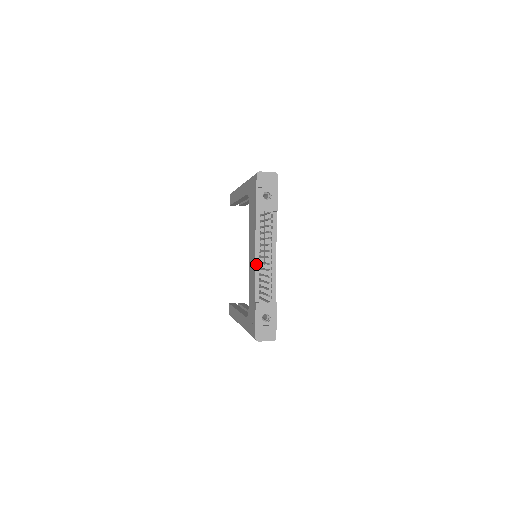
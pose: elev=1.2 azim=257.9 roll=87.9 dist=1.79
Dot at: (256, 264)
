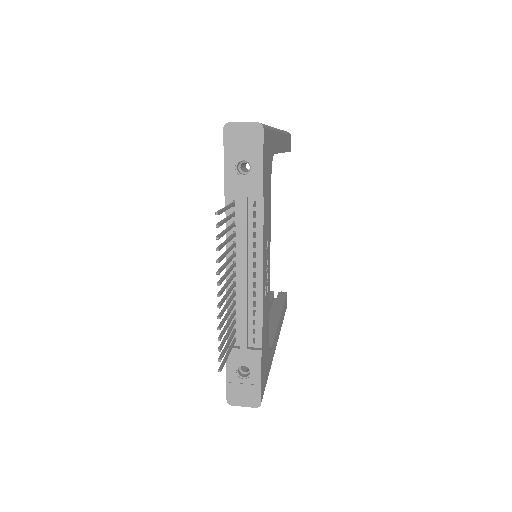
Dot at: (228, 286)
